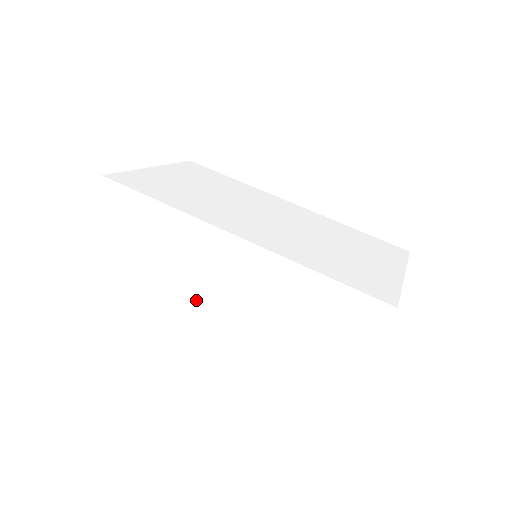
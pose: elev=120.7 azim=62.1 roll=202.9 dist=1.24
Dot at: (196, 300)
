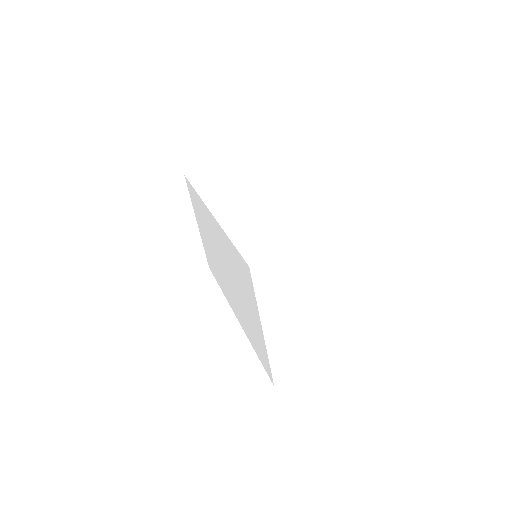
Dot at: (218, 201)
